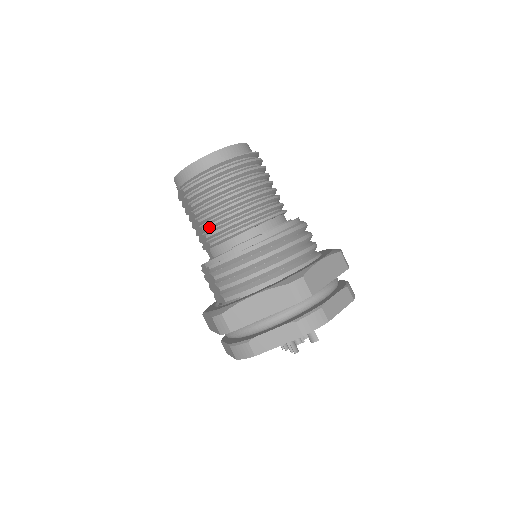
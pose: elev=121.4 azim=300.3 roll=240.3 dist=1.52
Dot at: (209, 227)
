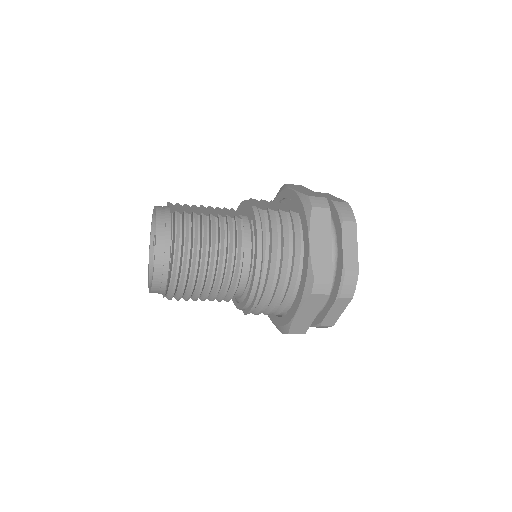
Dot at: (214, 299)
